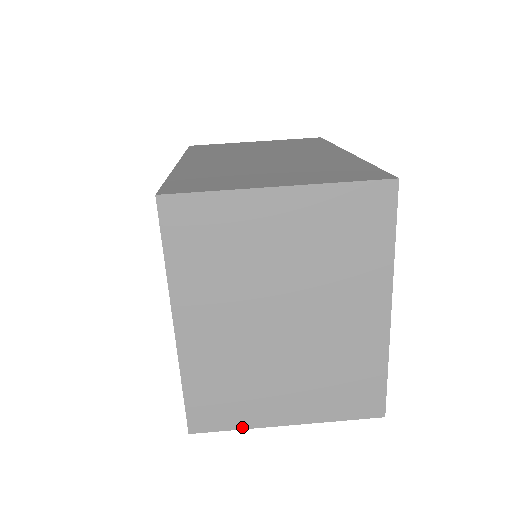
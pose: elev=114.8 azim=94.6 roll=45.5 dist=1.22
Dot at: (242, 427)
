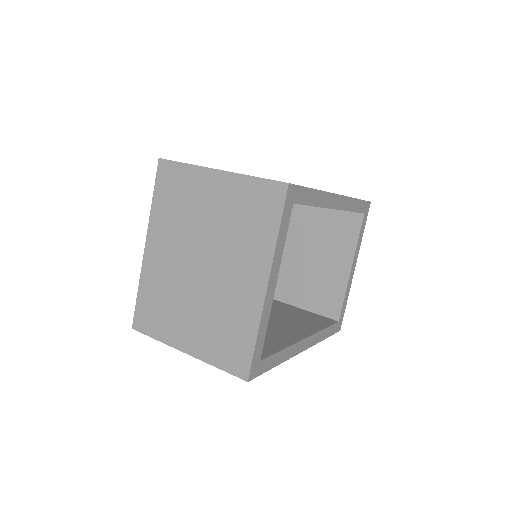
Dot at: (160, 339)
